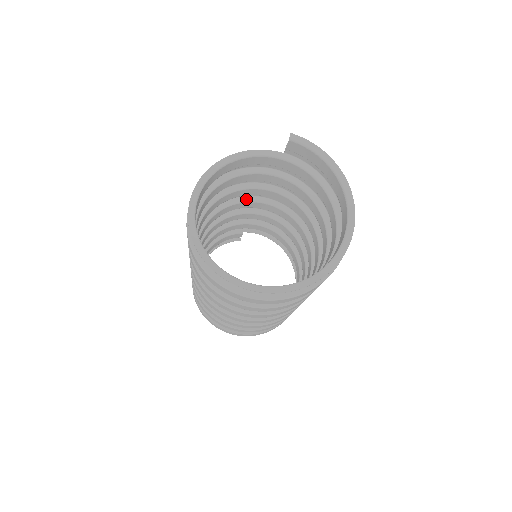
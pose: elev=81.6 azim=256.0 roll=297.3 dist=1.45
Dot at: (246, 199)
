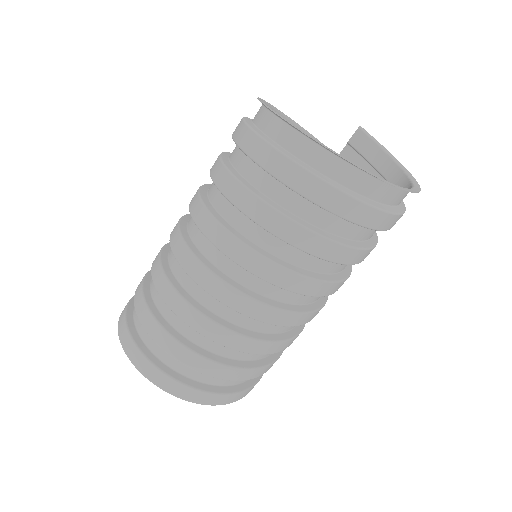
Dot at: occluded
